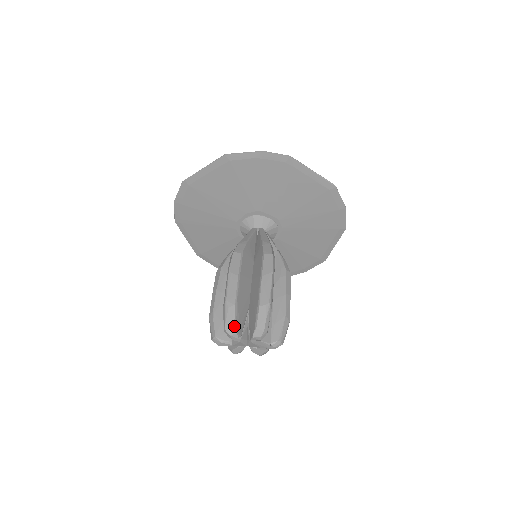
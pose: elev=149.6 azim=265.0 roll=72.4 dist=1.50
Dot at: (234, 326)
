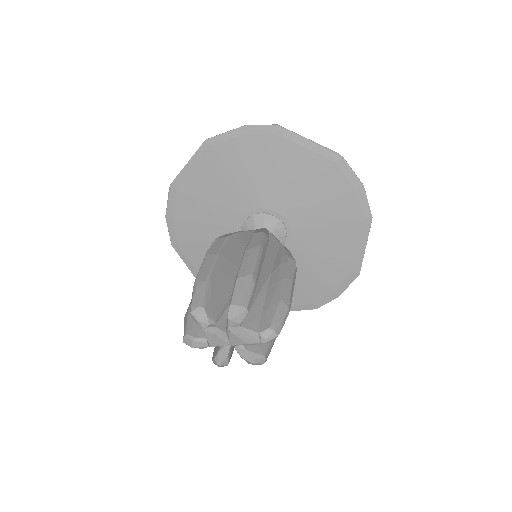
Dot at: (202, 305)
